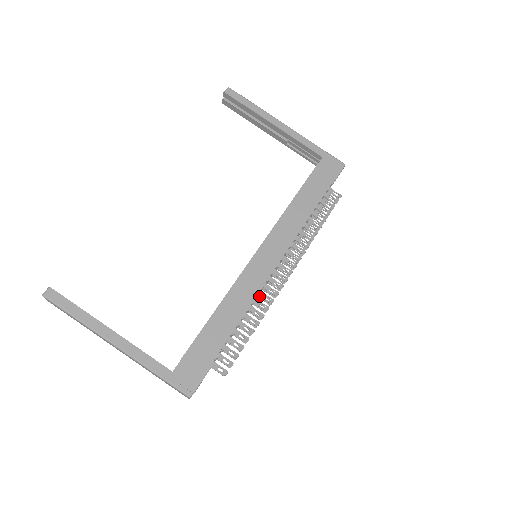
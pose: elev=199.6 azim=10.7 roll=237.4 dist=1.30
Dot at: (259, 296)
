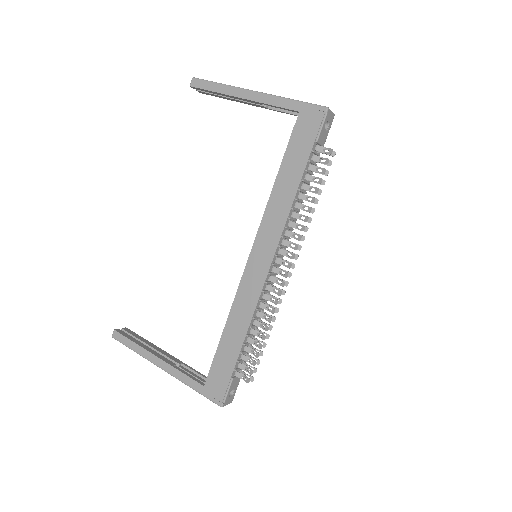
Dot at: occluded
